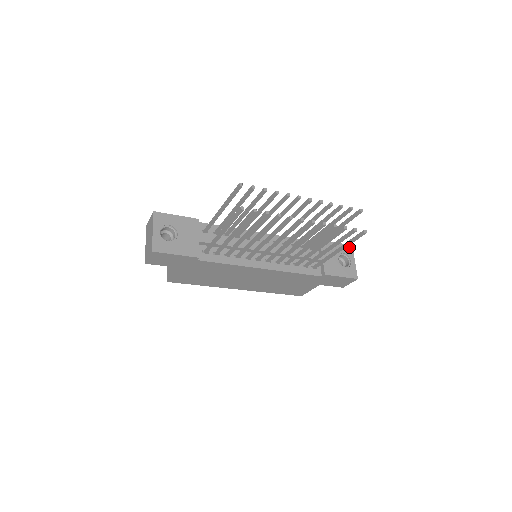
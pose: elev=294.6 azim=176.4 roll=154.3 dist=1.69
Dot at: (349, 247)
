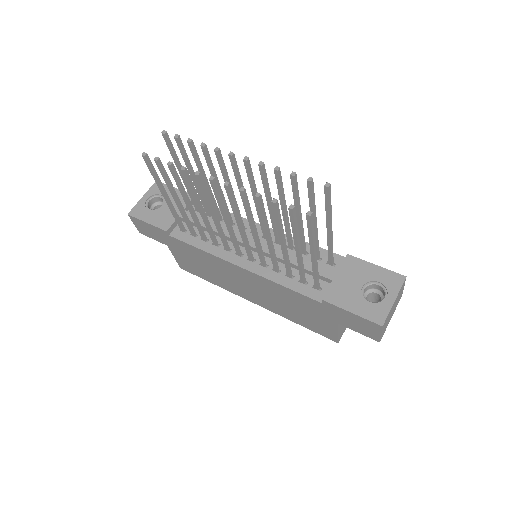
Dot at: (398, 277)
